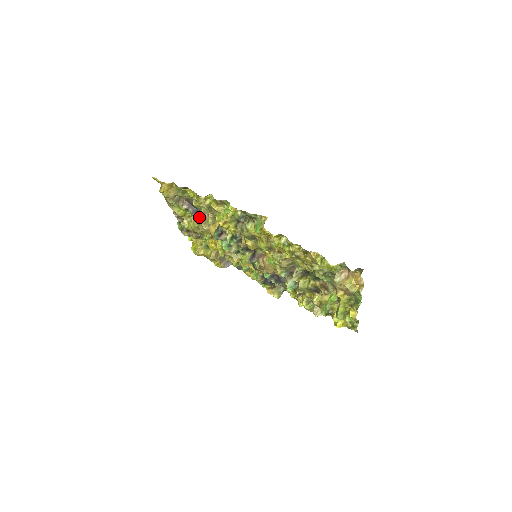
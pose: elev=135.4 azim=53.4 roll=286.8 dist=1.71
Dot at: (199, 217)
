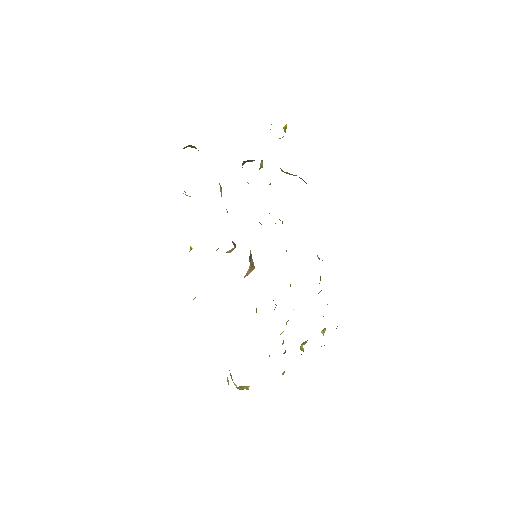
Dot at: occluded
